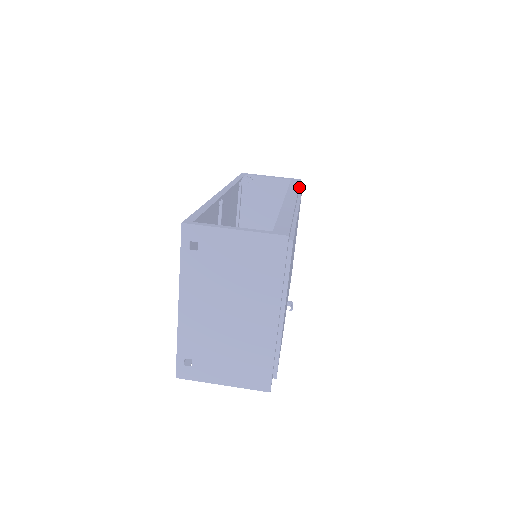
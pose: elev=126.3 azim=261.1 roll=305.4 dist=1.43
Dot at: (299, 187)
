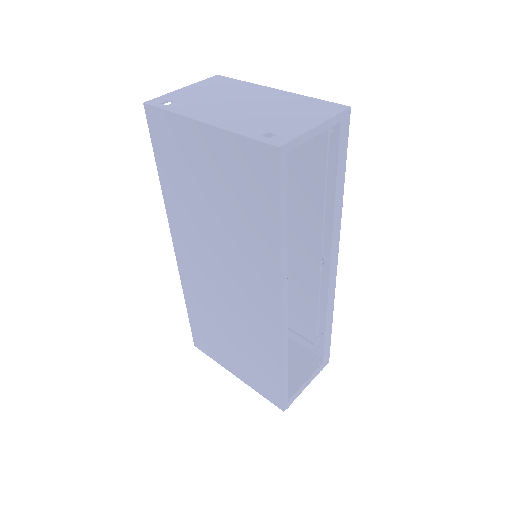
Dot at: occluded
